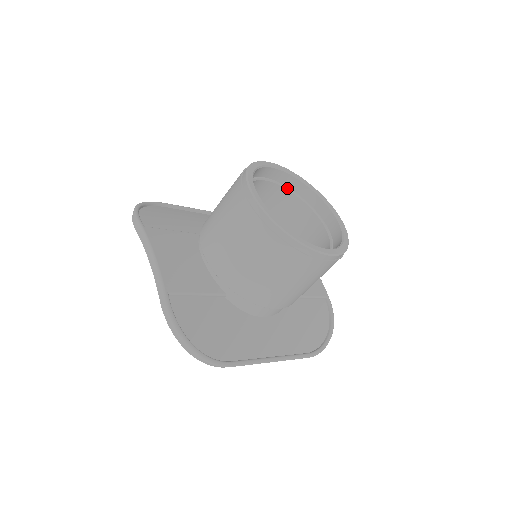
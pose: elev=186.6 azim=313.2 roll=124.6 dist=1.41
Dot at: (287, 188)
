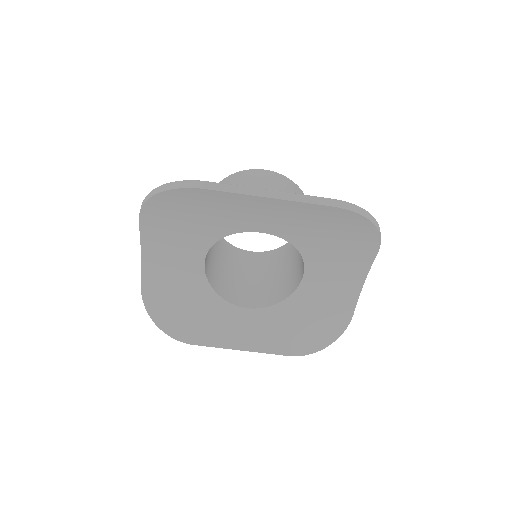
Dot at: (271, 256)
